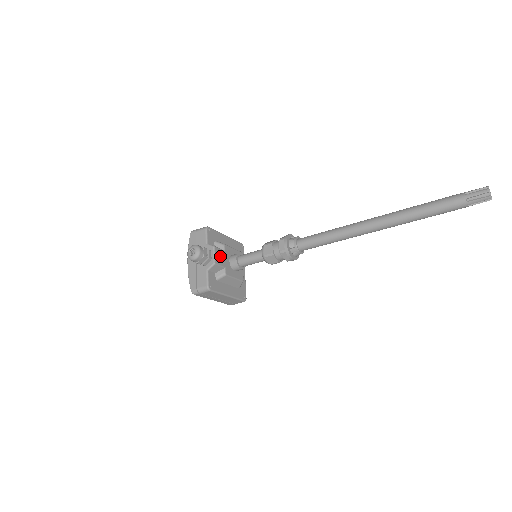
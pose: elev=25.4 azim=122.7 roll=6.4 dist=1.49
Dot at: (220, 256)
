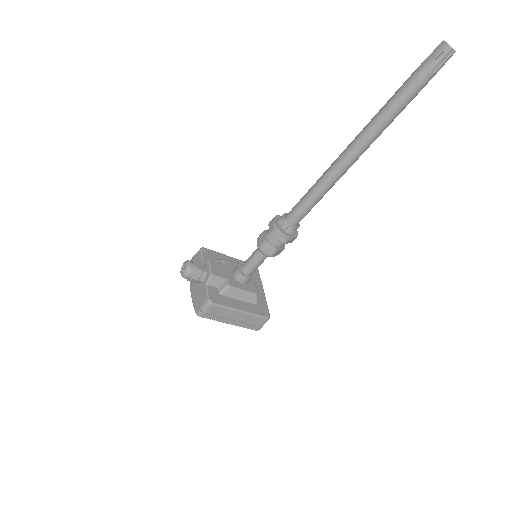
Dot at: (218, 269)
